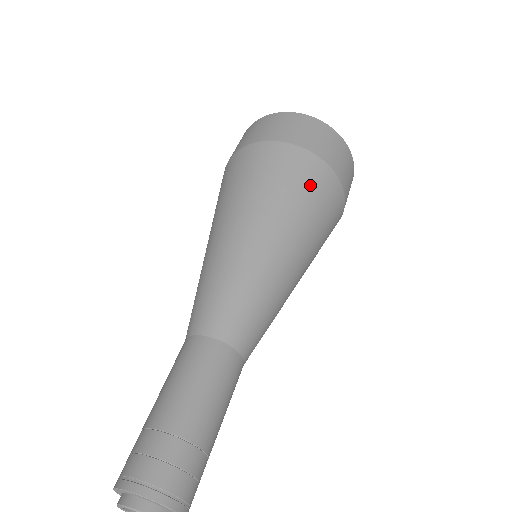
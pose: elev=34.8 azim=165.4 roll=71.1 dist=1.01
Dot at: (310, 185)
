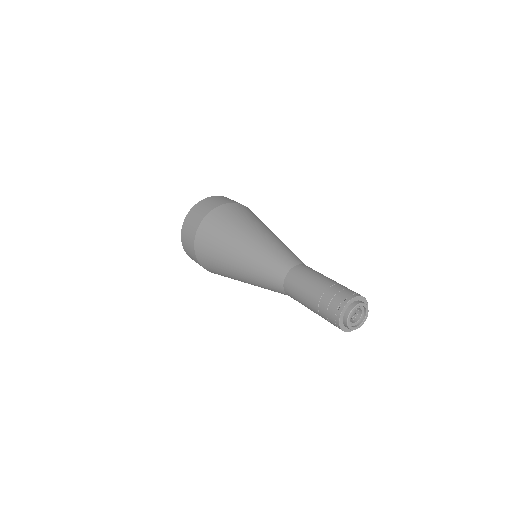
Dot at: occluded
